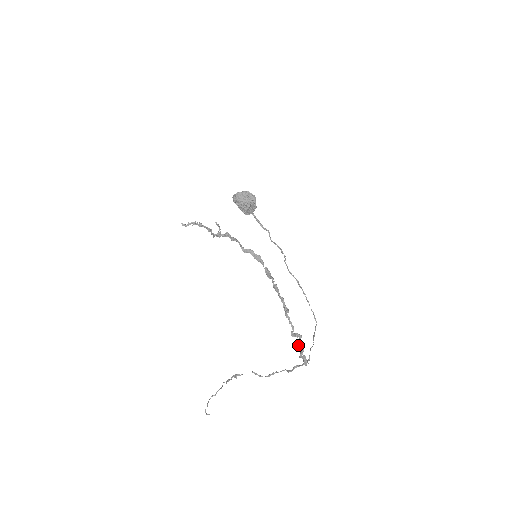
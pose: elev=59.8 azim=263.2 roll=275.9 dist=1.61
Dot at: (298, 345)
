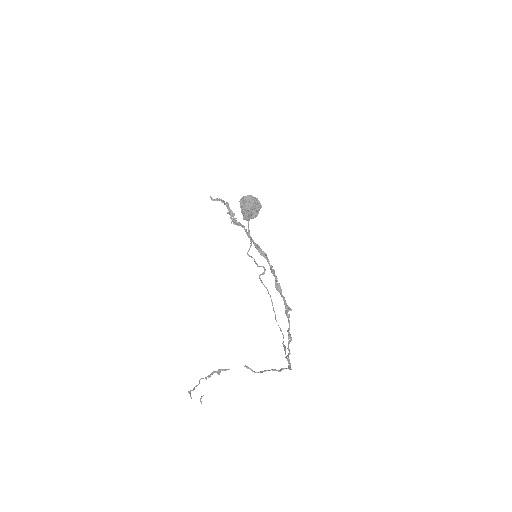
Dot at: occluded
